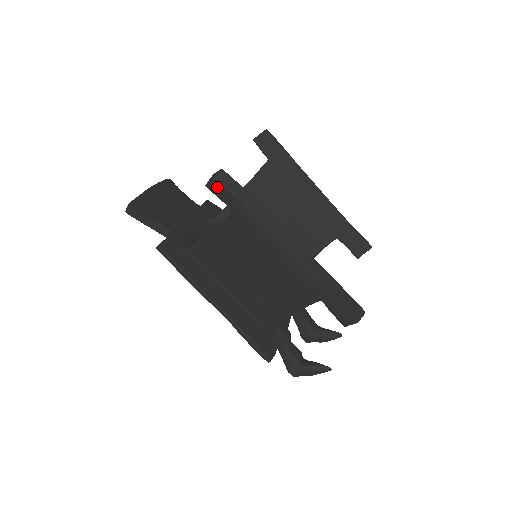
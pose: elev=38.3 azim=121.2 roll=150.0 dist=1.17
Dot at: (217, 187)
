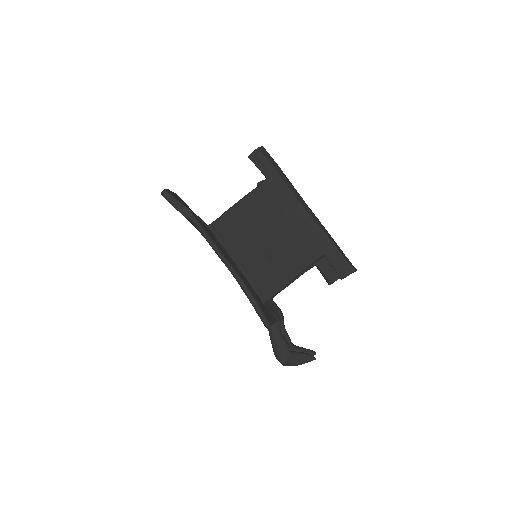
Dot at: (258, 156)
